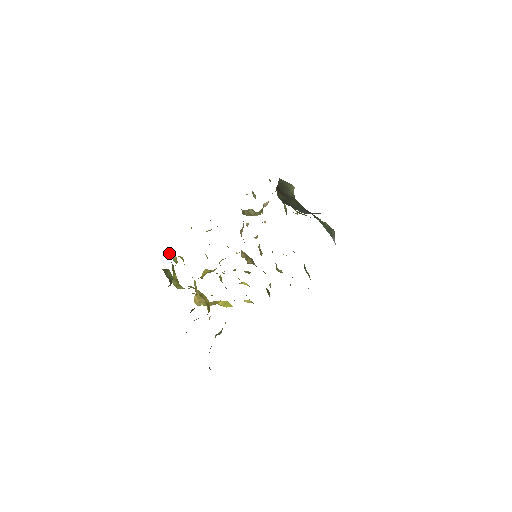
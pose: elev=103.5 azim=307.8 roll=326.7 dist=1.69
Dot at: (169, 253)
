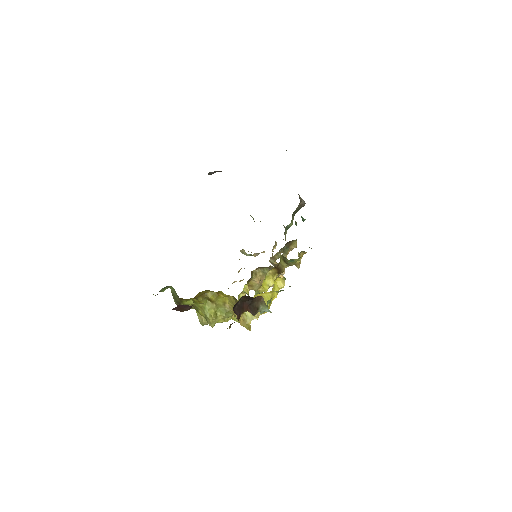
Dot at: (200, 317)
